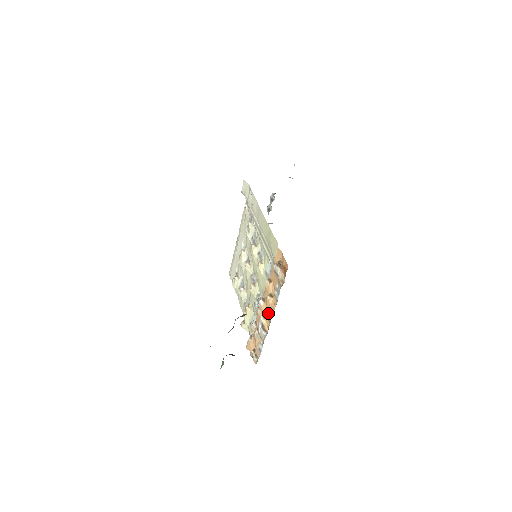
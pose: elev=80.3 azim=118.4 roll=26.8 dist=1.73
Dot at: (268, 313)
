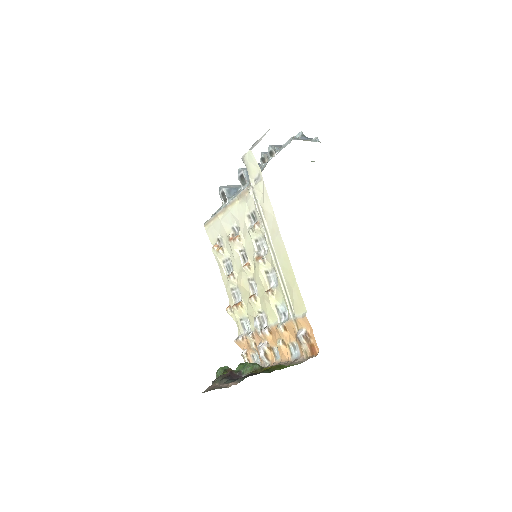
Dot at: (275, 348)
